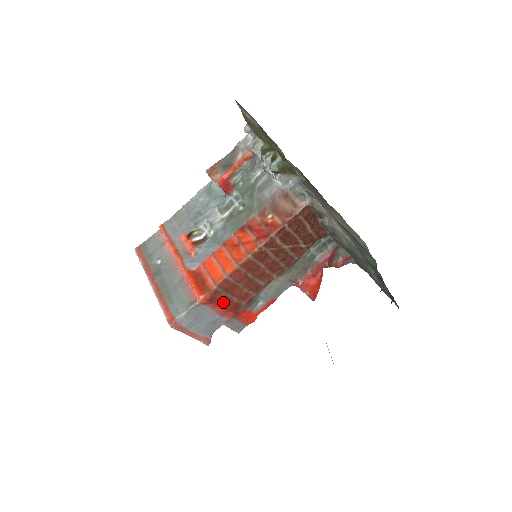
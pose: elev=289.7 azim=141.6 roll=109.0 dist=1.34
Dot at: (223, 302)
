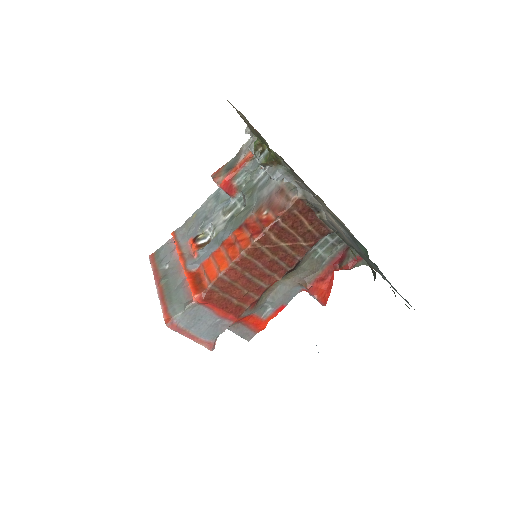
Dot at: (222, 303)
